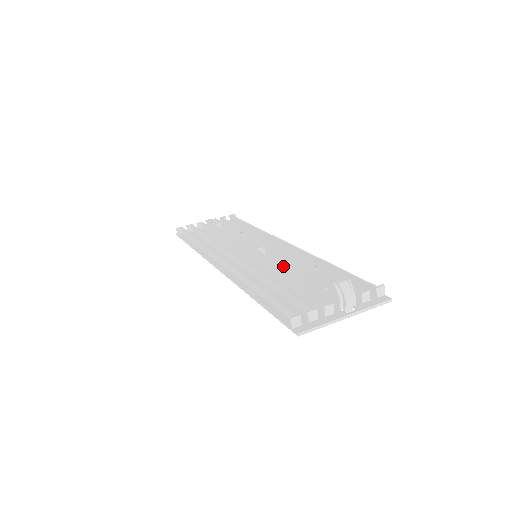
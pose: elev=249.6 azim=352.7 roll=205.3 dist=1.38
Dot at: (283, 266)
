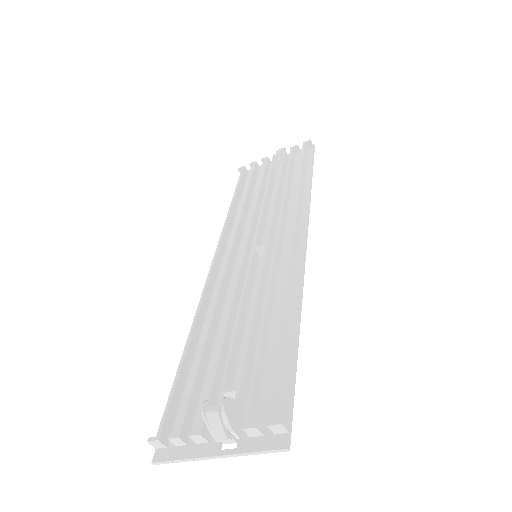
Dot at: (238, 307)
